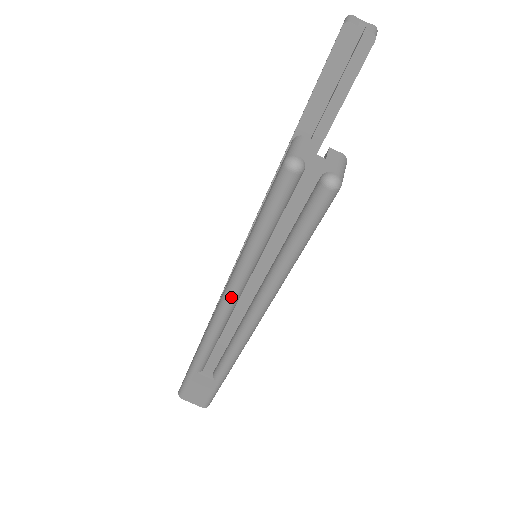
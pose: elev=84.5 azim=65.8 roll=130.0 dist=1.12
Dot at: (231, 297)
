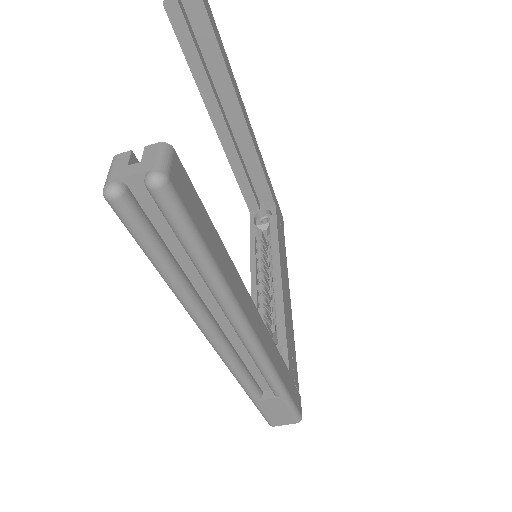
Dot at: (205, 328)
